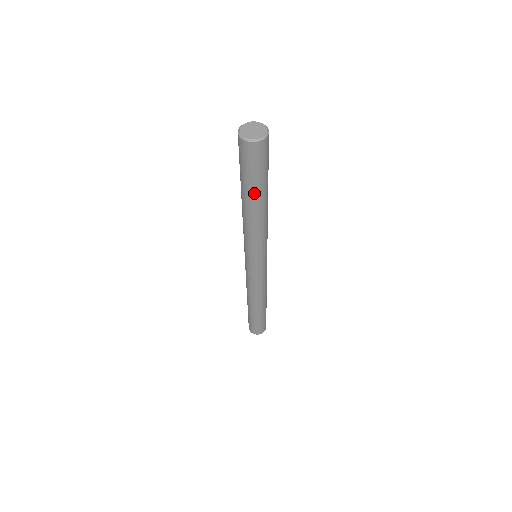
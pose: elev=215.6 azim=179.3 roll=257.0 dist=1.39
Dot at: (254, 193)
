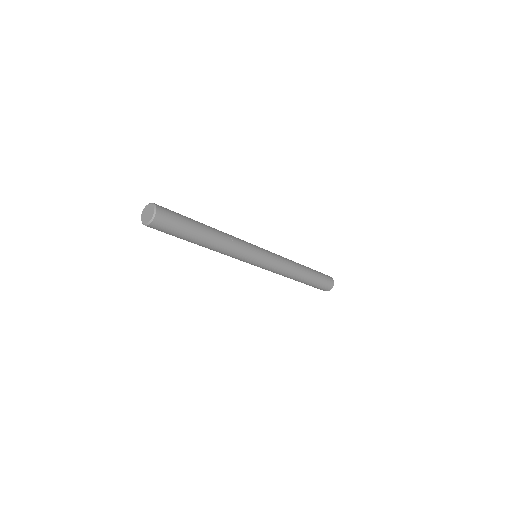
Dot at: (189, 241)
